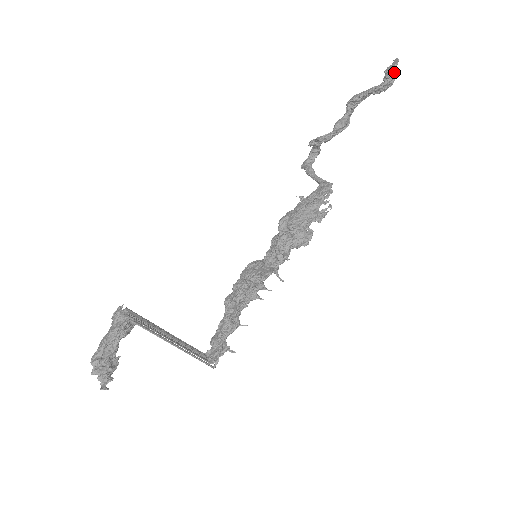
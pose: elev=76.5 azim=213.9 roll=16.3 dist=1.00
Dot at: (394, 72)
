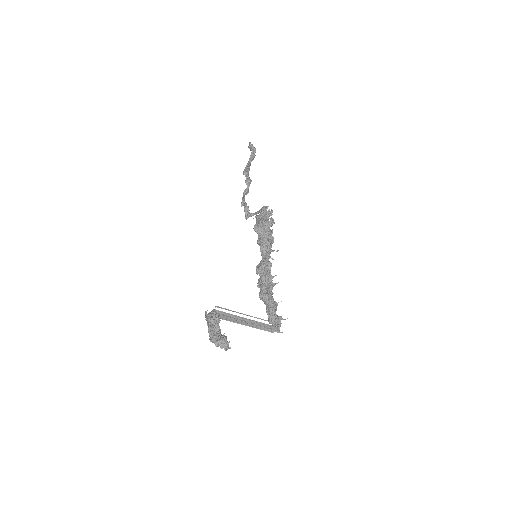
Dot at: (252, 145)
